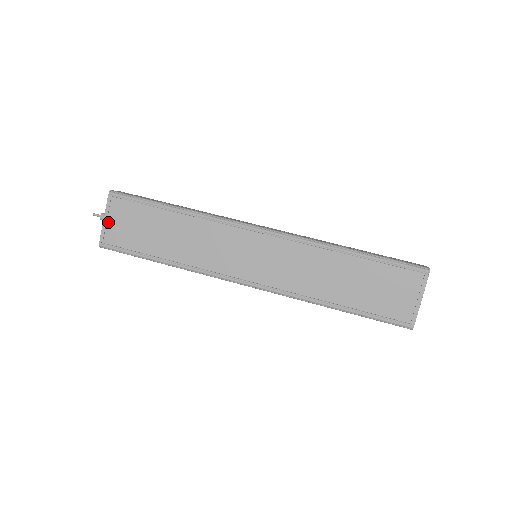
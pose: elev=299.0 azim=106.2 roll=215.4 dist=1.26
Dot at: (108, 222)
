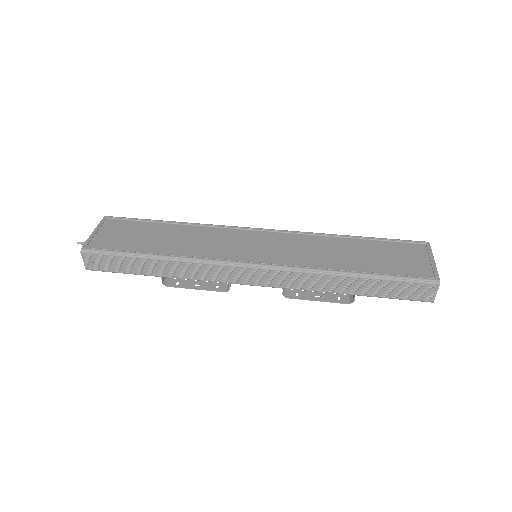
Dot at: (97, 234)
